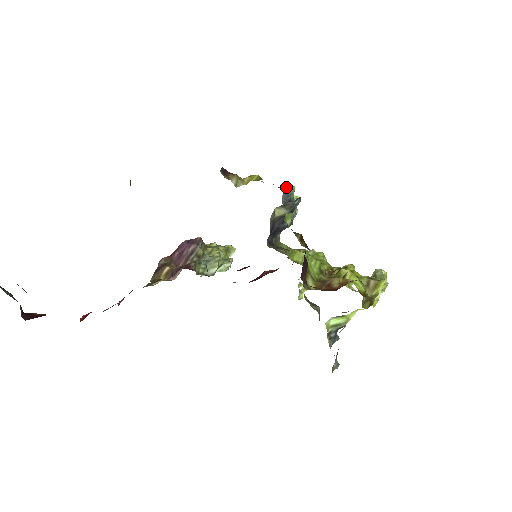
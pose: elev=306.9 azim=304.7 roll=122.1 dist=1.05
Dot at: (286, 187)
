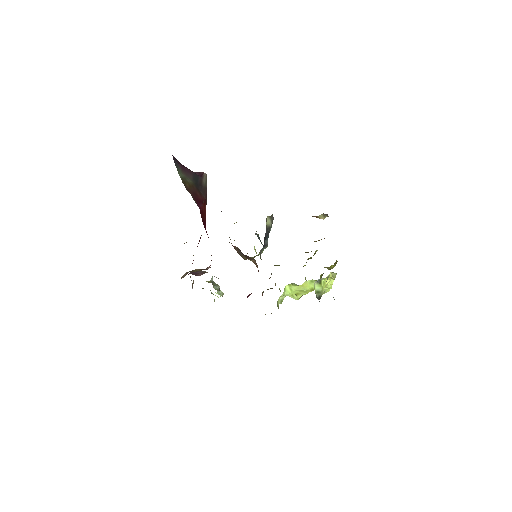
Dot at: occluded
